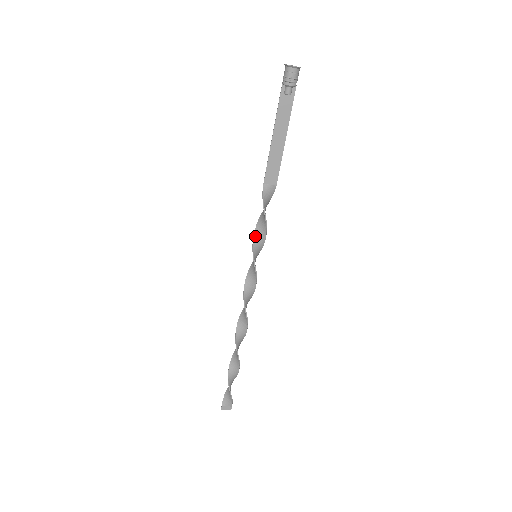
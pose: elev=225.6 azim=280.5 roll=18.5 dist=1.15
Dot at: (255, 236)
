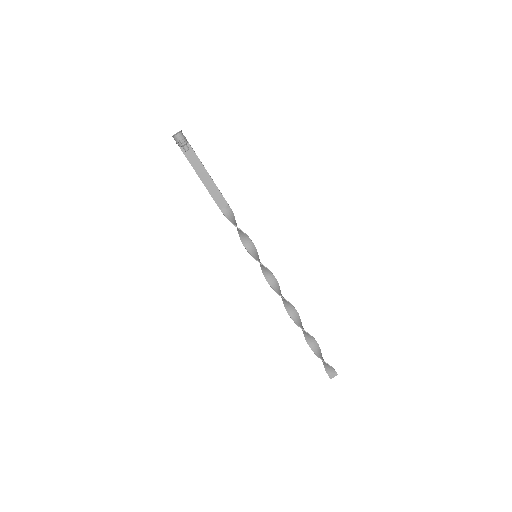
Dot at: (244, 244)
